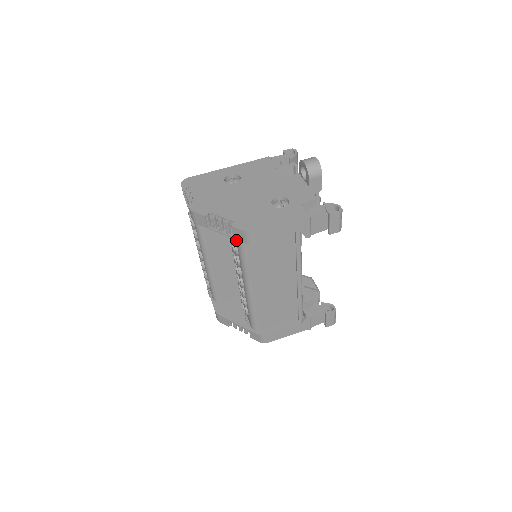
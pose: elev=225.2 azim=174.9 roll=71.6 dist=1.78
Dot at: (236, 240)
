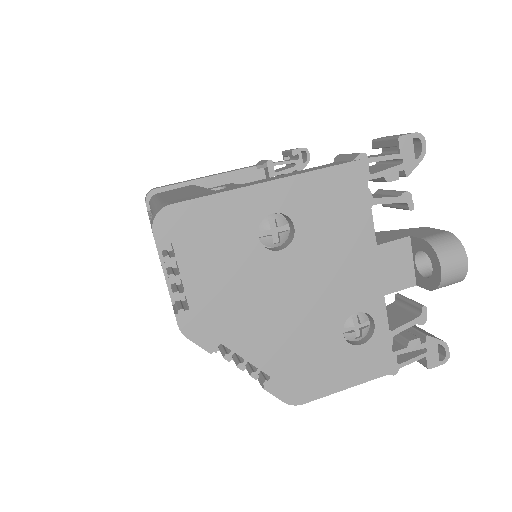
Dot at: occluded
